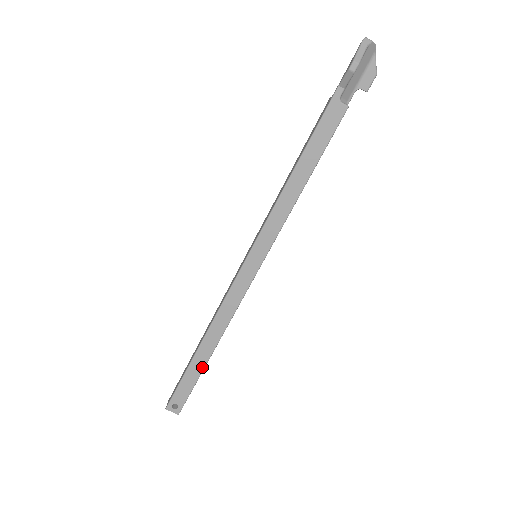
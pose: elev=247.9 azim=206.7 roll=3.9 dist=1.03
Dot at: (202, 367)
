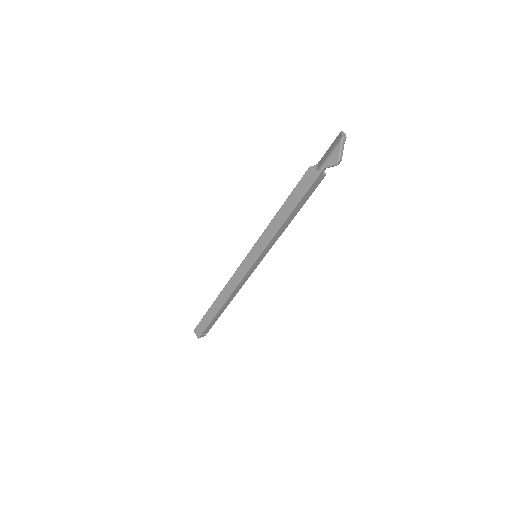
Dot at: occluded
